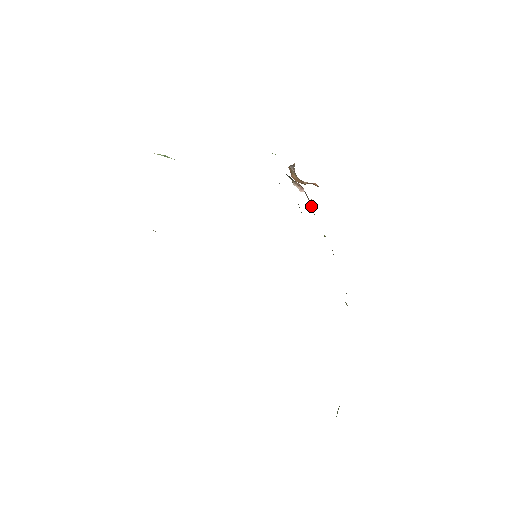
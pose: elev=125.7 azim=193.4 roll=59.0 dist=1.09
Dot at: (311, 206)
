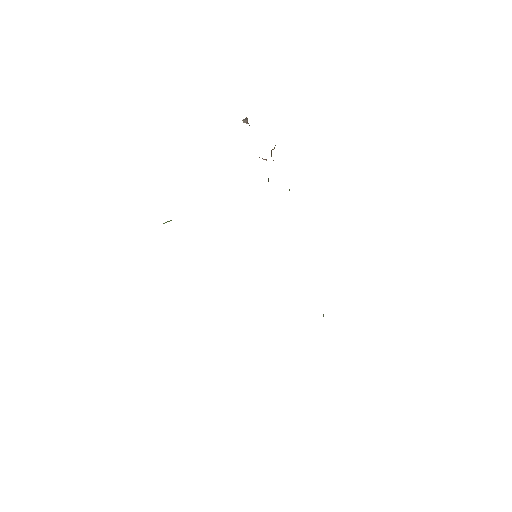
Dot at: occluded
